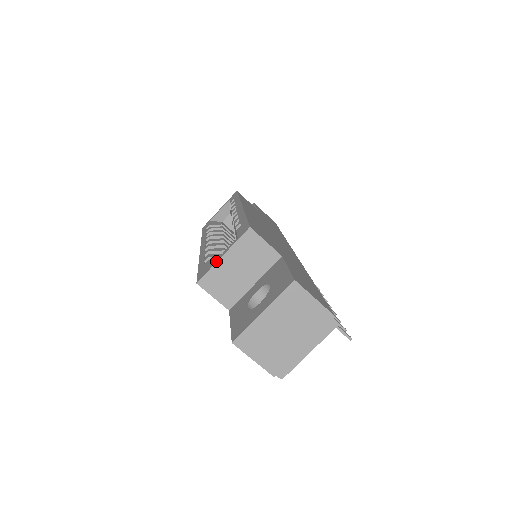
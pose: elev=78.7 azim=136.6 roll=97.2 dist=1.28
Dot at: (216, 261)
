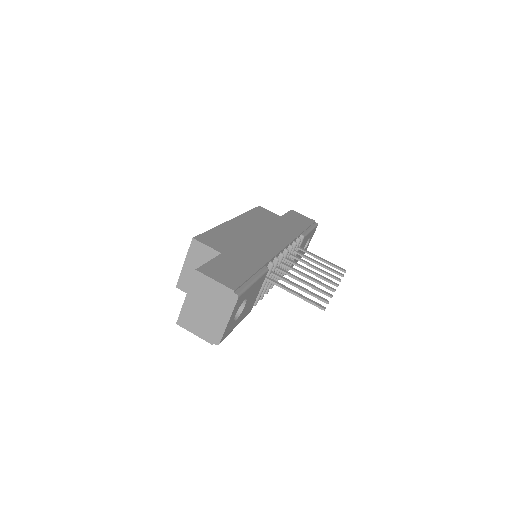
Dot at: (182, 268)
